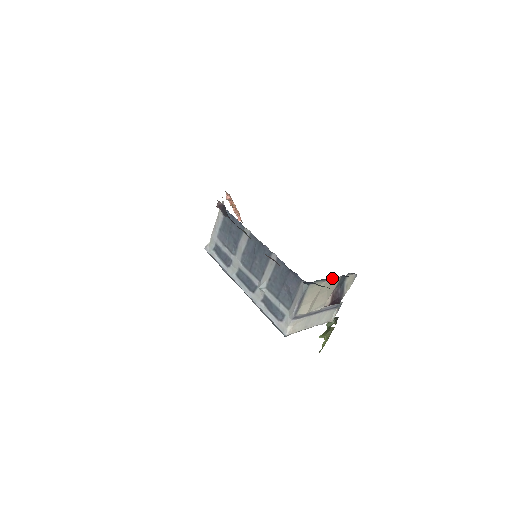
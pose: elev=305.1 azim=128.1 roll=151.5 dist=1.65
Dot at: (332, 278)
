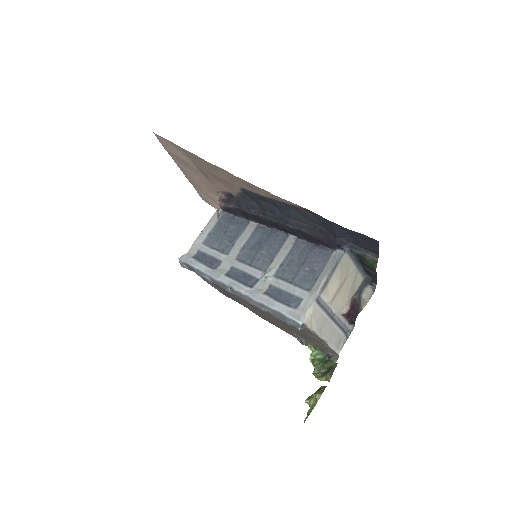
Dot at: (359, 269)
